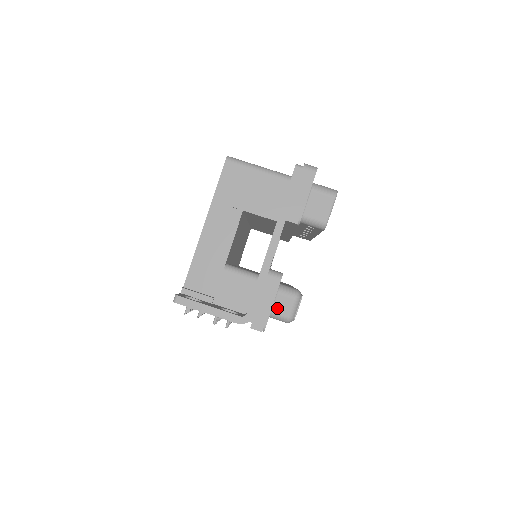
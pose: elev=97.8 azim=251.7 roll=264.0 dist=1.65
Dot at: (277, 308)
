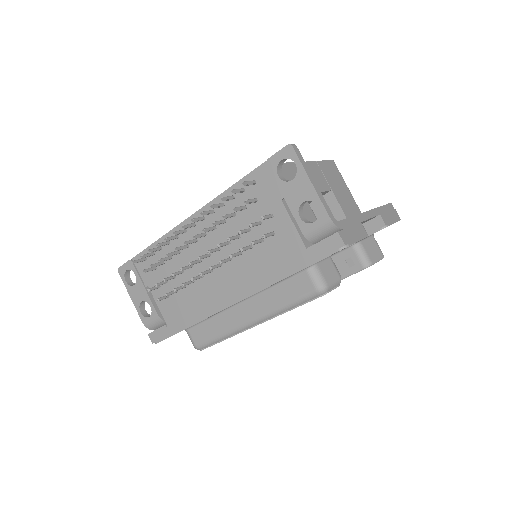
Dot at: (323, 267)
